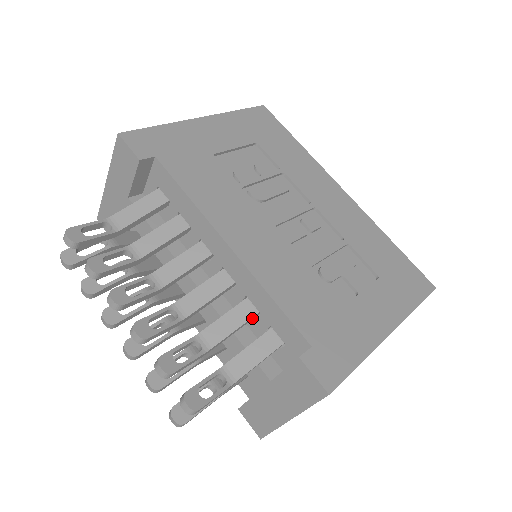
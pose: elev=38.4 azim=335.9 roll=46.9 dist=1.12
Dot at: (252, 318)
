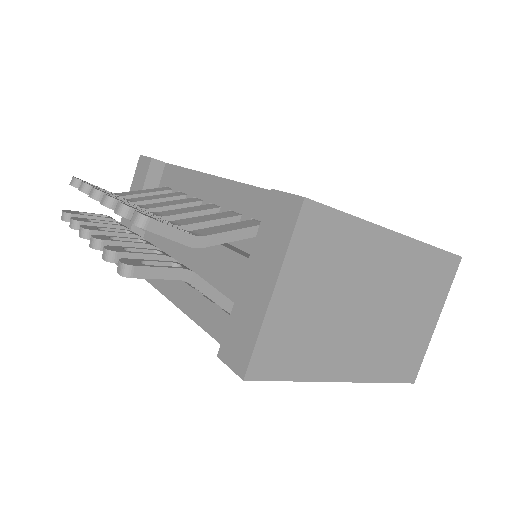
Dot at: (233, 222)
